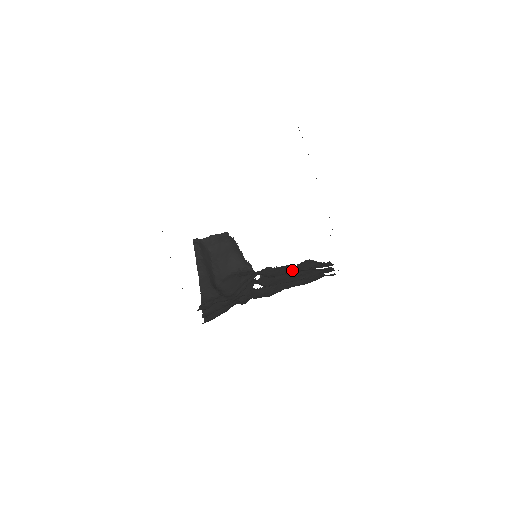
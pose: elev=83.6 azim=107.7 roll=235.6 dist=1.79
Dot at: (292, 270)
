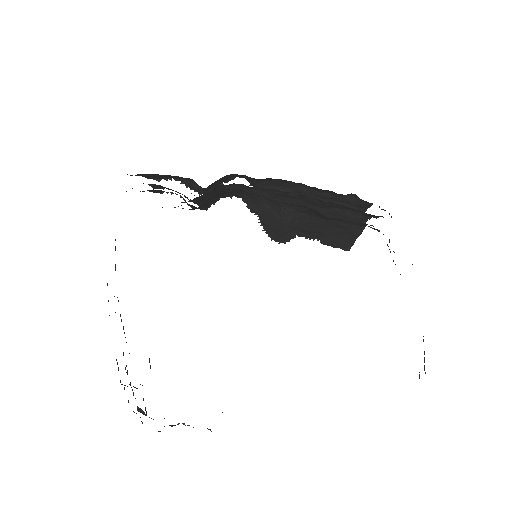
Dot at: occluded
